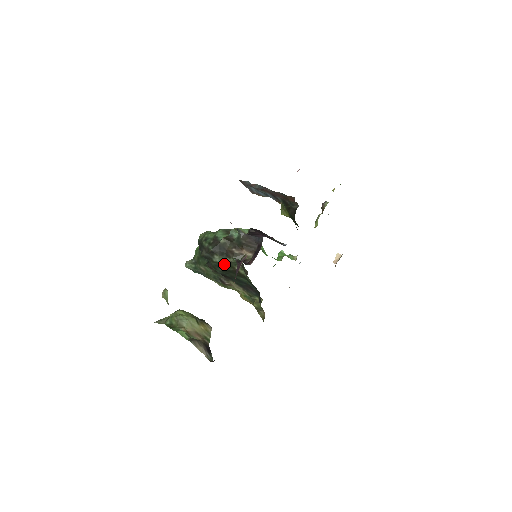
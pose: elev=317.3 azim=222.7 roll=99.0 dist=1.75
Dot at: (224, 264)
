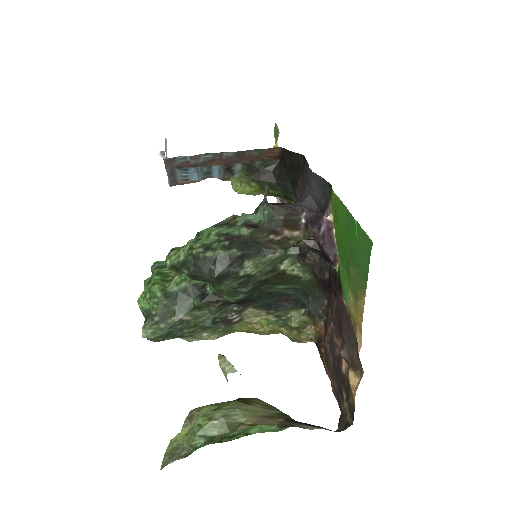
Dot at: (259, 271)
